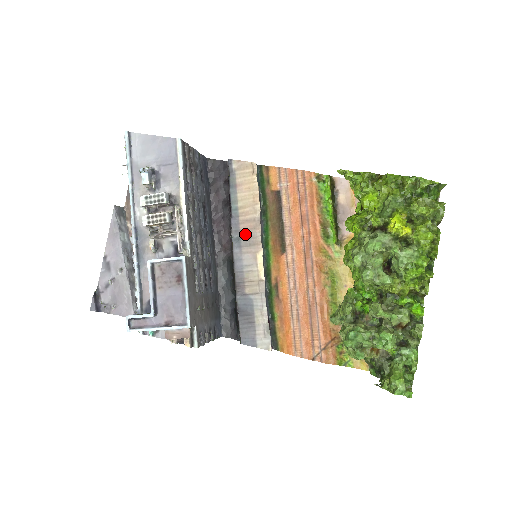
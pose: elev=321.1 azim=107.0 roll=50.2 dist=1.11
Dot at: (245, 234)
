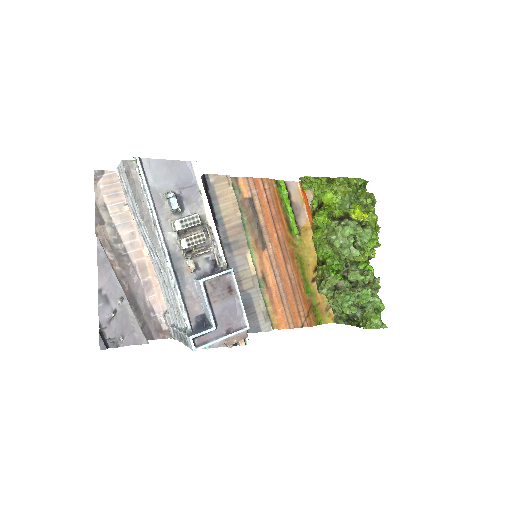
Dot at: (233, 239)
